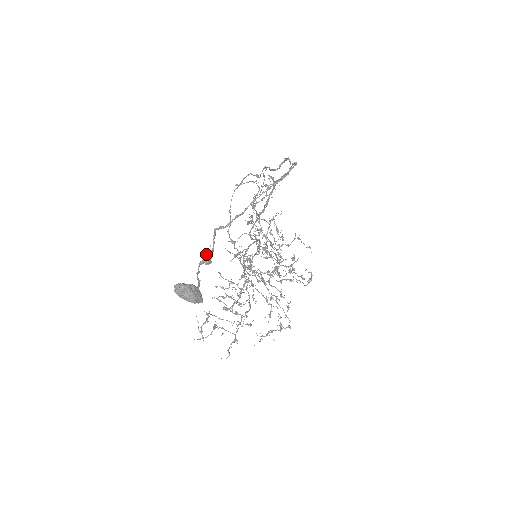
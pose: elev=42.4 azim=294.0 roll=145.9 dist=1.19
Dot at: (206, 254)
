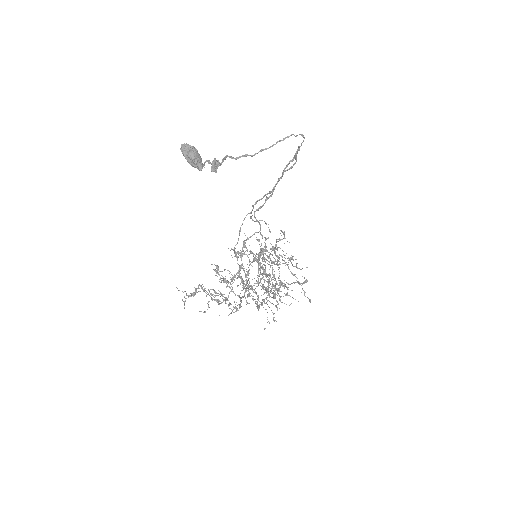
Dot at: (214, 159)
